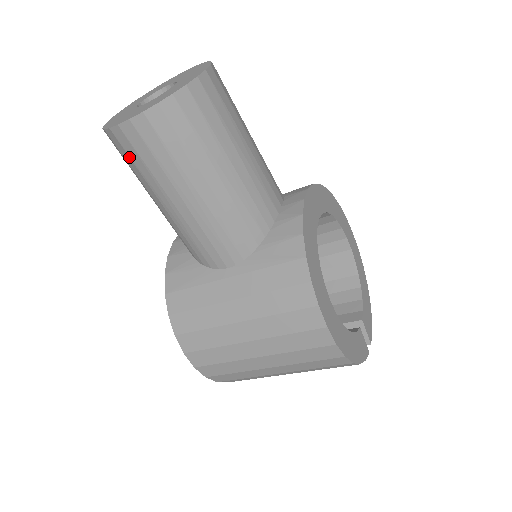
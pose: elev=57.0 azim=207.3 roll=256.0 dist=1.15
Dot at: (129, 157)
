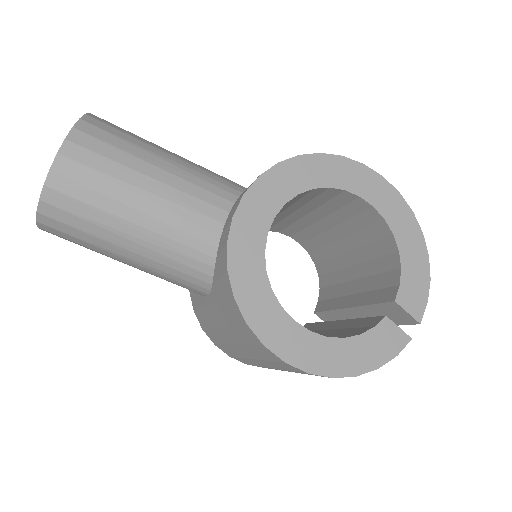
Dot at: occluded
